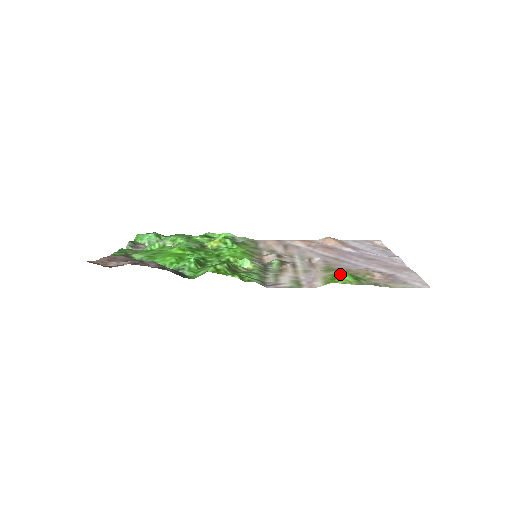
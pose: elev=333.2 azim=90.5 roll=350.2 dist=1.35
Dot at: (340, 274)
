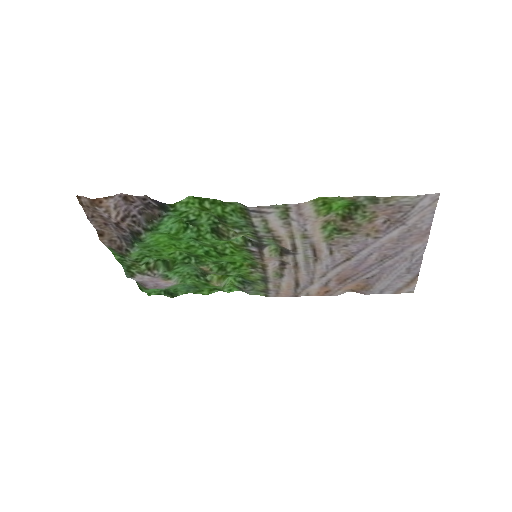
Dot at: (335, 208)
